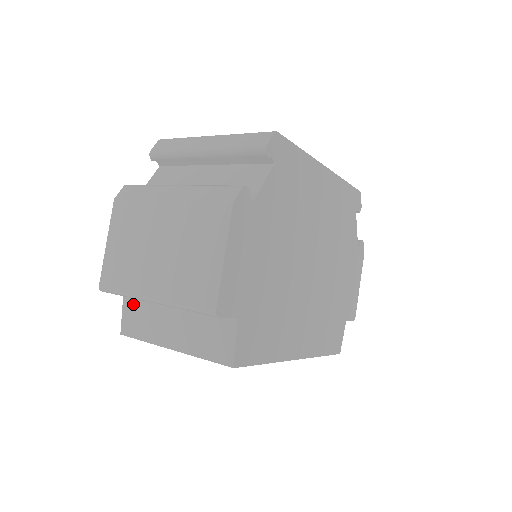
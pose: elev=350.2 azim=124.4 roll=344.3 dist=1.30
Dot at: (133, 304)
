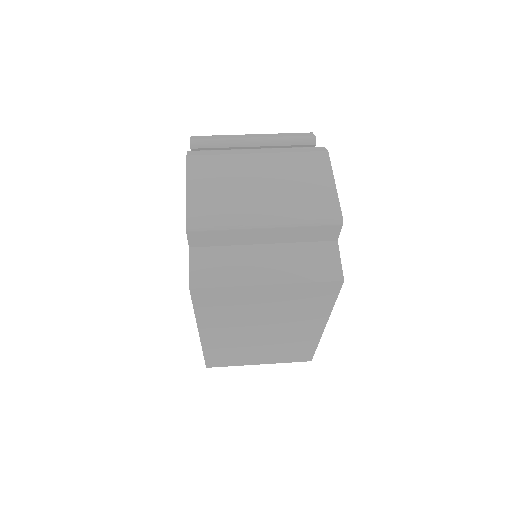
Dot at: (206, 255)
